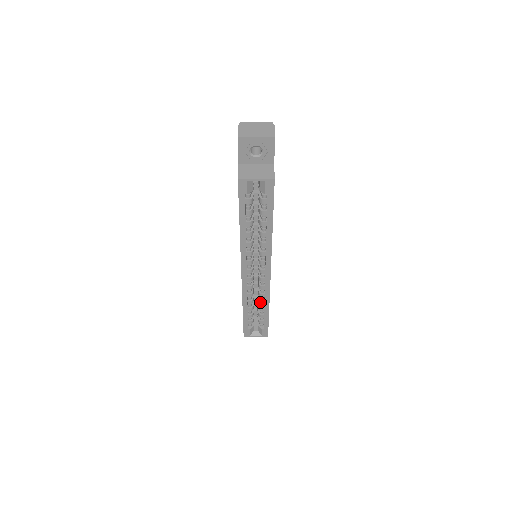
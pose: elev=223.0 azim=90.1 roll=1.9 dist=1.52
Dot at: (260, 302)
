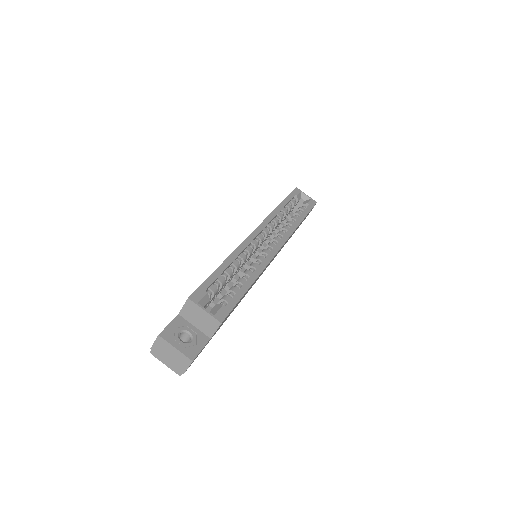
Dot at: (247, 272)
